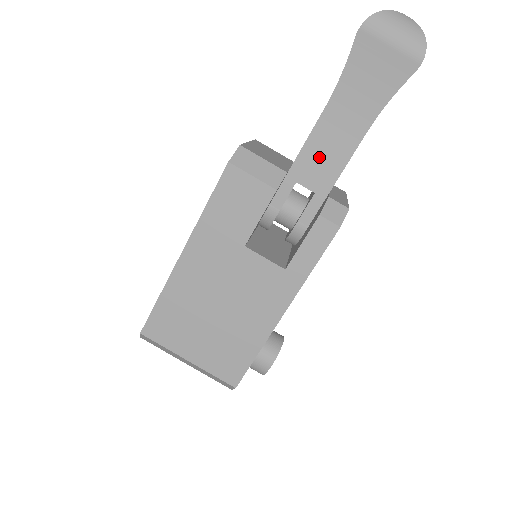
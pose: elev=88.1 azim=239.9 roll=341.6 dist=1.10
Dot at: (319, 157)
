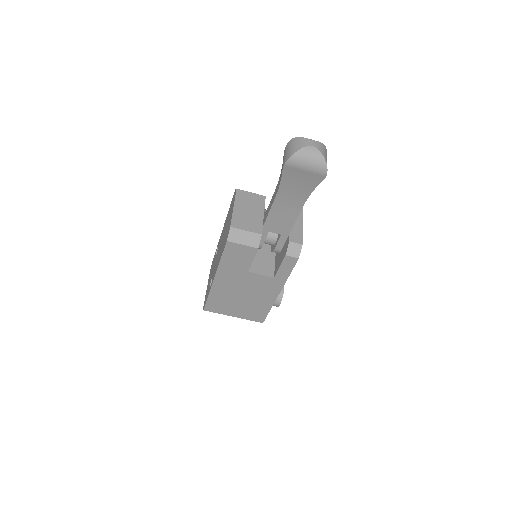
Dot at: (279, 219)
